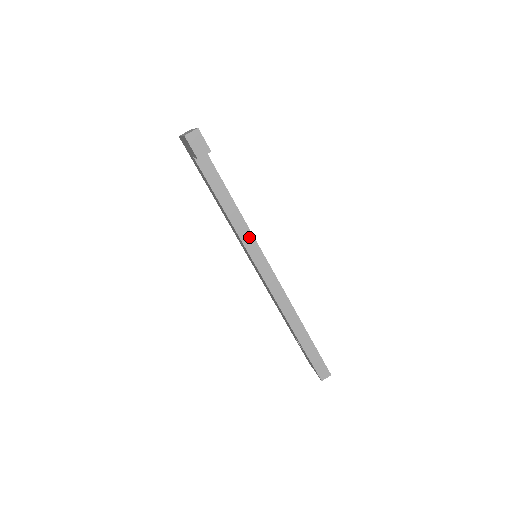
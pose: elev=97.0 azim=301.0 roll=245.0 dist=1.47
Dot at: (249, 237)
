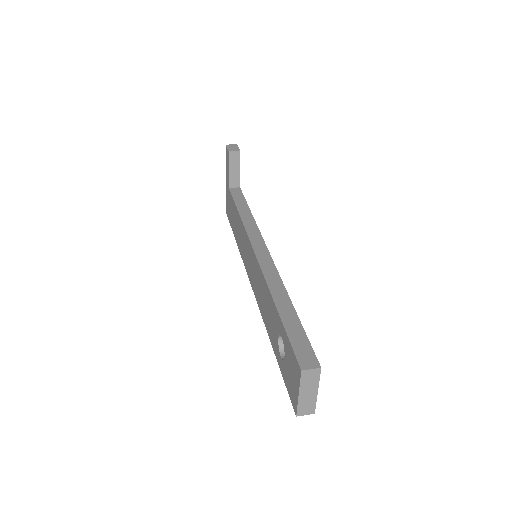
Dot at: (253, 226)
